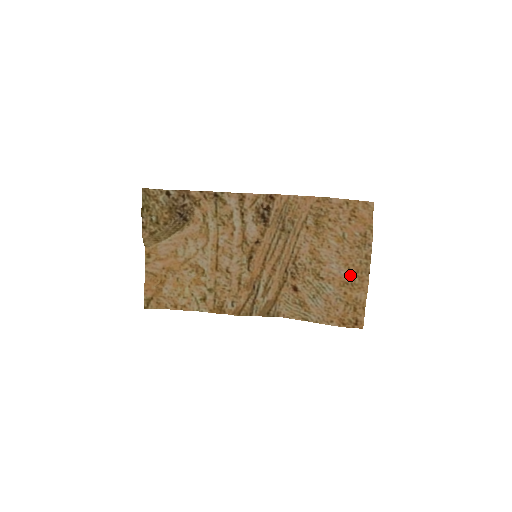
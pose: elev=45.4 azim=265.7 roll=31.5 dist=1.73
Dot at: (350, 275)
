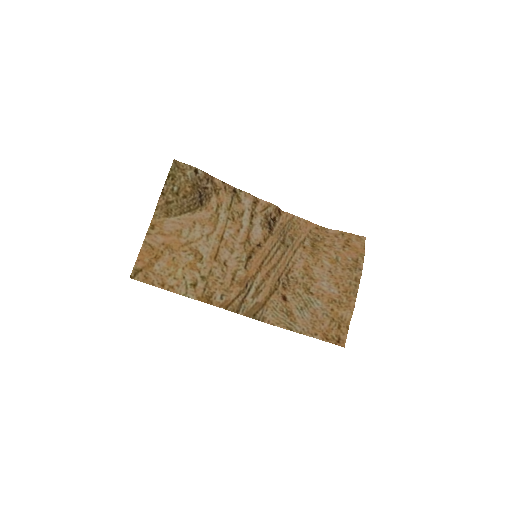
Dot at: (339, 294)
